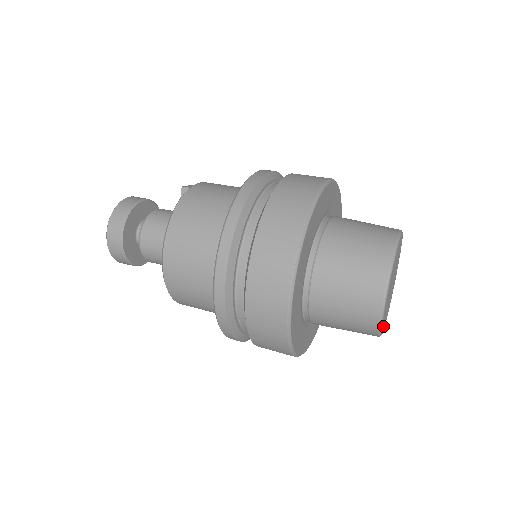
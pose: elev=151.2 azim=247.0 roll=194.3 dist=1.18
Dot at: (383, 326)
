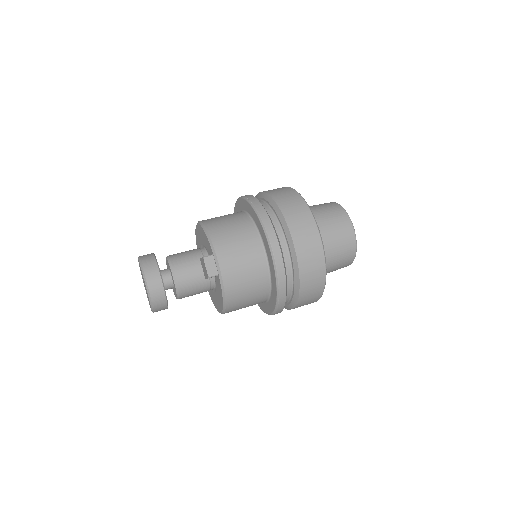
Dot at: occluded
